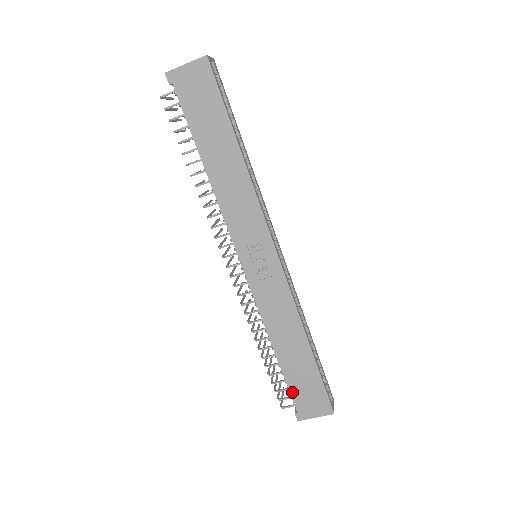
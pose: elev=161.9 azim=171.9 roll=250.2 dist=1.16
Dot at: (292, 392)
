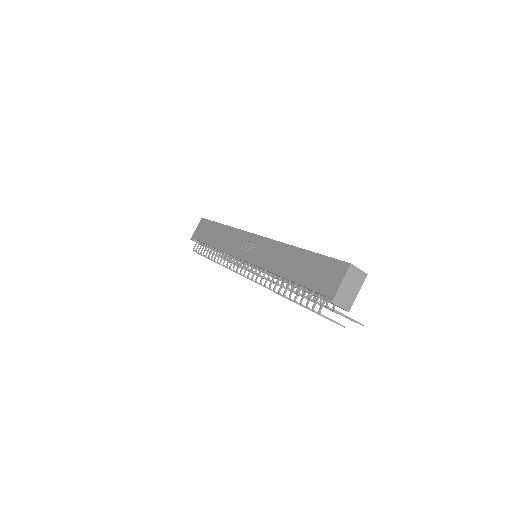
Dot at: (311, 287)
